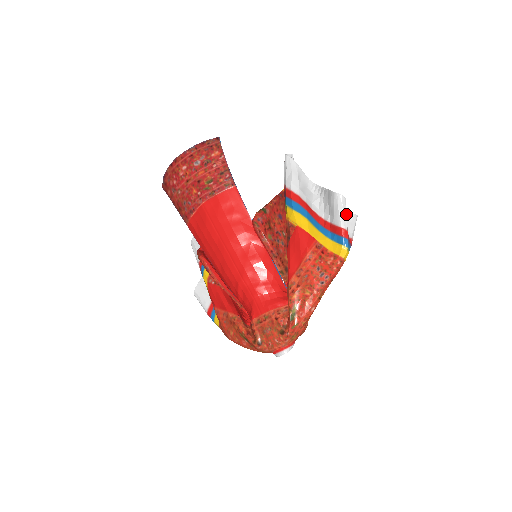
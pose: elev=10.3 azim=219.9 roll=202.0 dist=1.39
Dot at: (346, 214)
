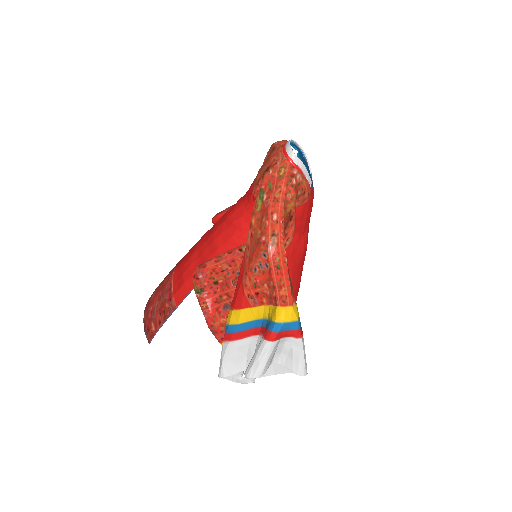
Dot at: occluded
